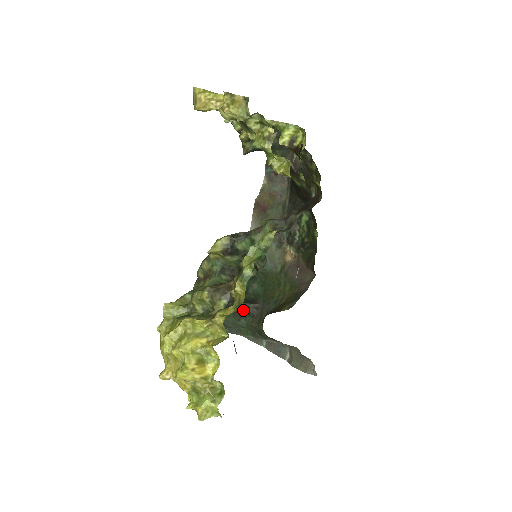
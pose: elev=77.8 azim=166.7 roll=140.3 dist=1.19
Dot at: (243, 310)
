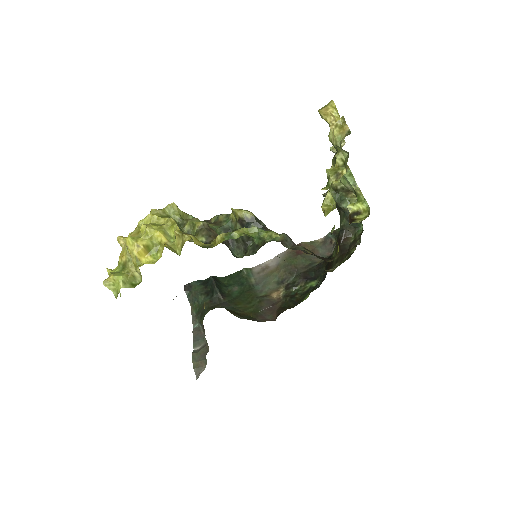
Dot at: (211, 291)
